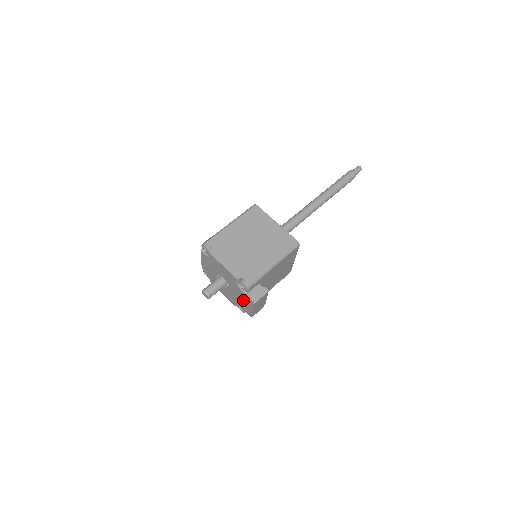
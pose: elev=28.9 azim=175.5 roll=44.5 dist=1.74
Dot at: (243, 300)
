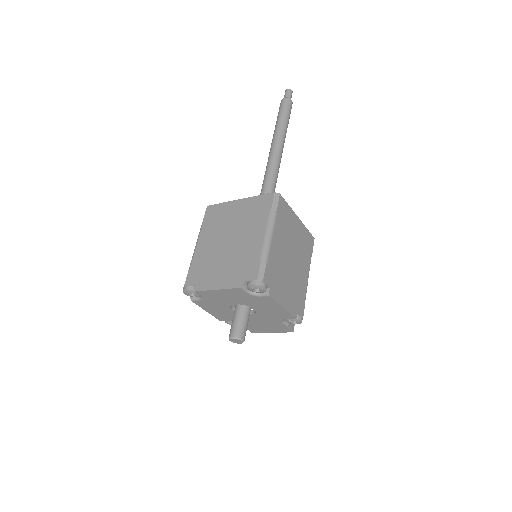
Dot at: (266, 326)
